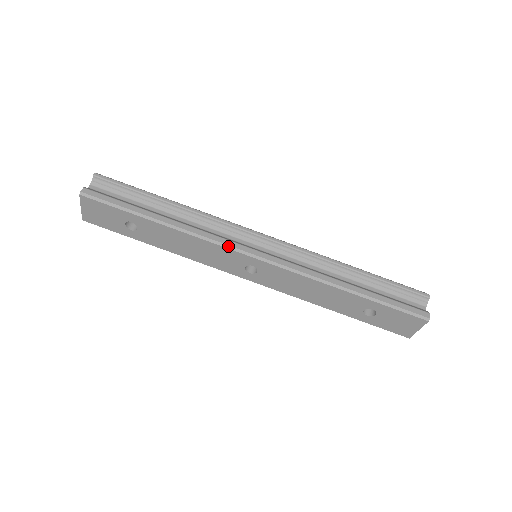
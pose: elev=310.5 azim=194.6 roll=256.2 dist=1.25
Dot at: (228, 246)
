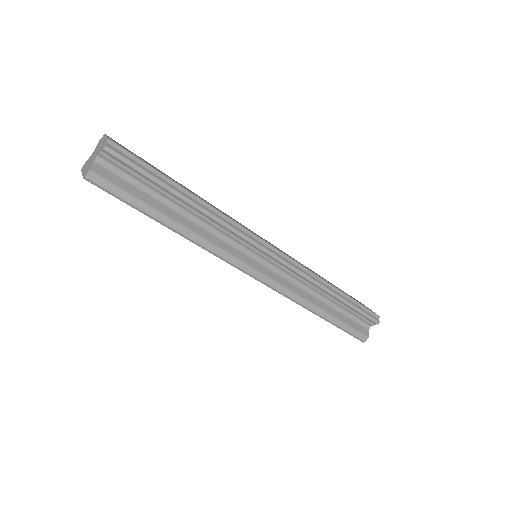
Dot at: (232, 264)
